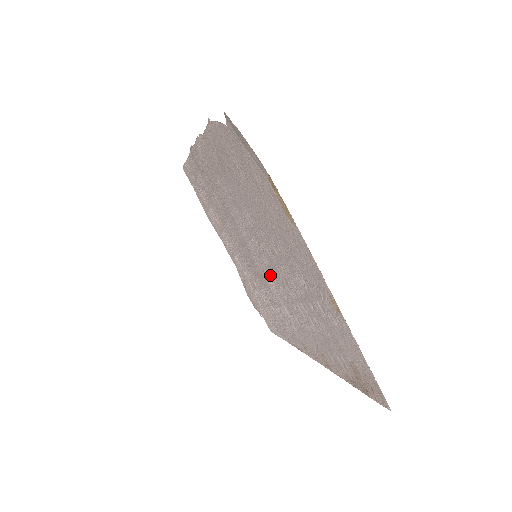
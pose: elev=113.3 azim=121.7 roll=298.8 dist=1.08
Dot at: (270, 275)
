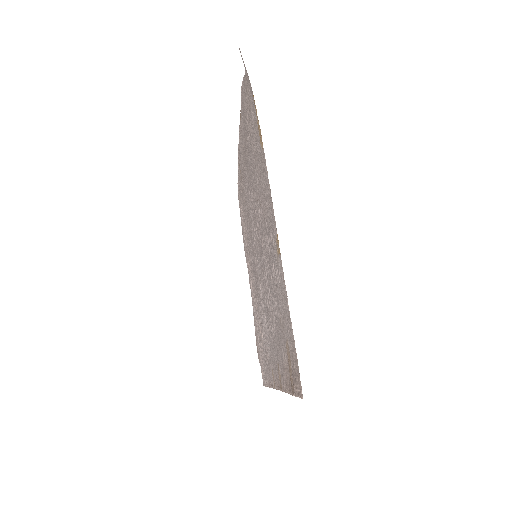
Dot at: (260, 274)
